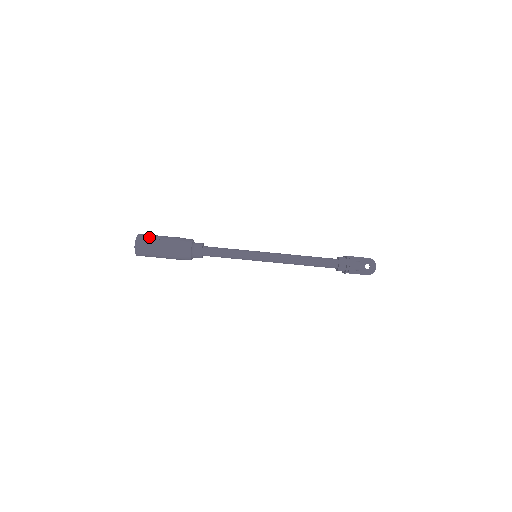
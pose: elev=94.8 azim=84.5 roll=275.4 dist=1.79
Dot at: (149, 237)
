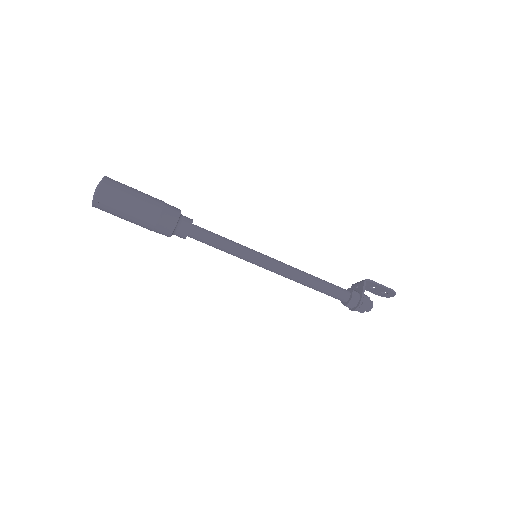
Dot at: (114, 203)
